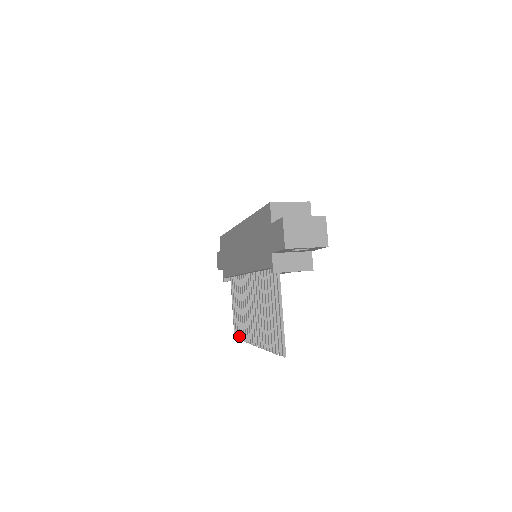
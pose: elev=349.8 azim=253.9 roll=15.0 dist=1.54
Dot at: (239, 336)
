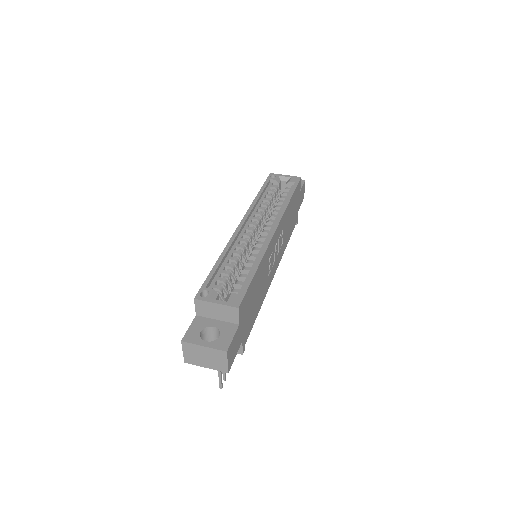
Dot at: occluded
